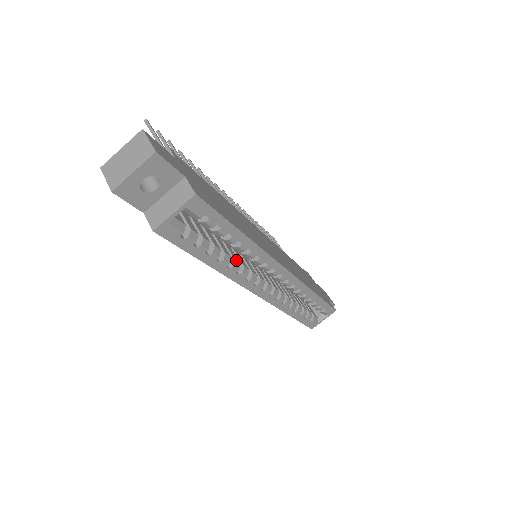
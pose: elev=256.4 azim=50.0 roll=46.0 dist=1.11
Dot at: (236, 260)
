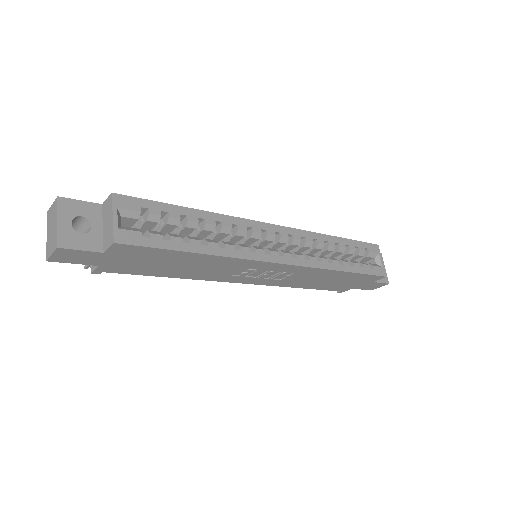
Dot at: (223, 242)
